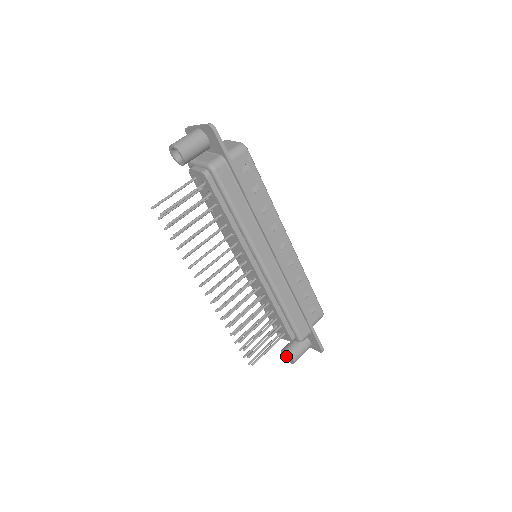
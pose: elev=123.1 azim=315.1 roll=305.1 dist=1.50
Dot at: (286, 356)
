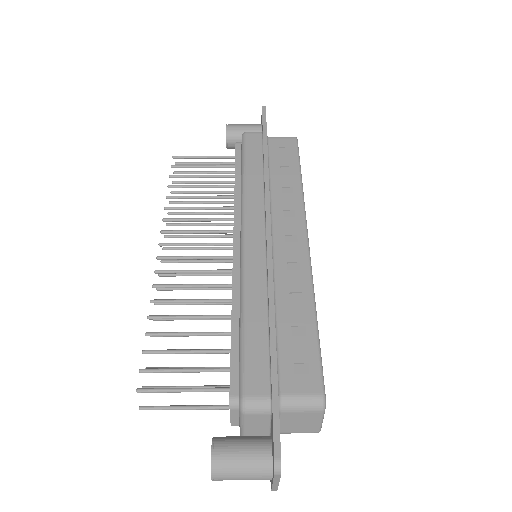
Dot at: occluded
